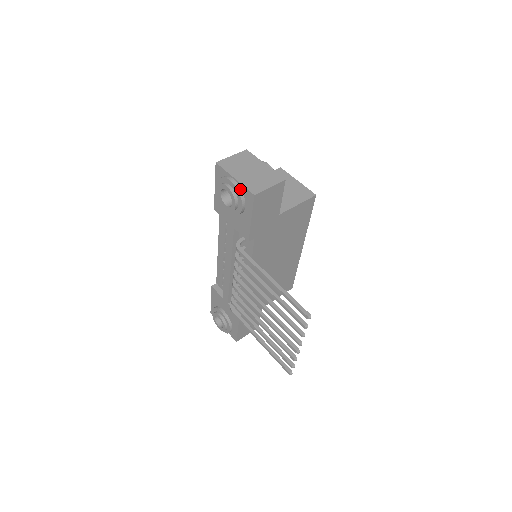
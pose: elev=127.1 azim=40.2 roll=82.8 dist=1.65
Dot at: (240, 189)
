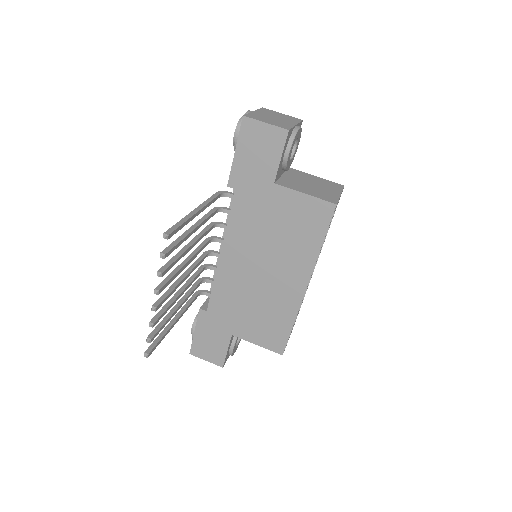
Dot at: occluded
